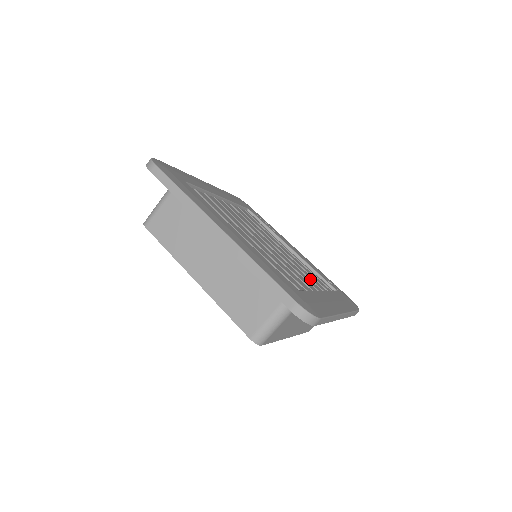
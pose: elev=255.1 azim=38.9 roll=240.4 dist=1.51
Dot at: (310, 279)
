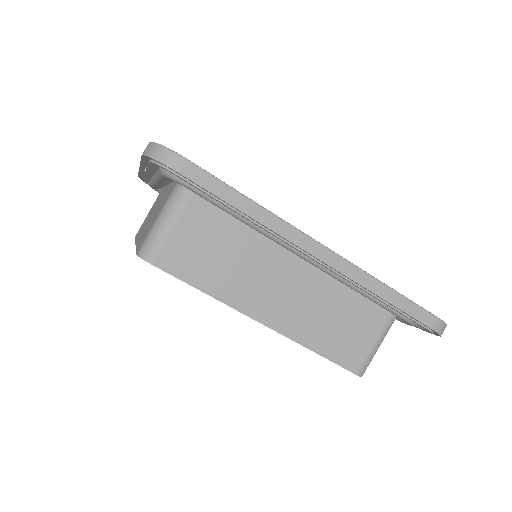
Dot at: occluded
